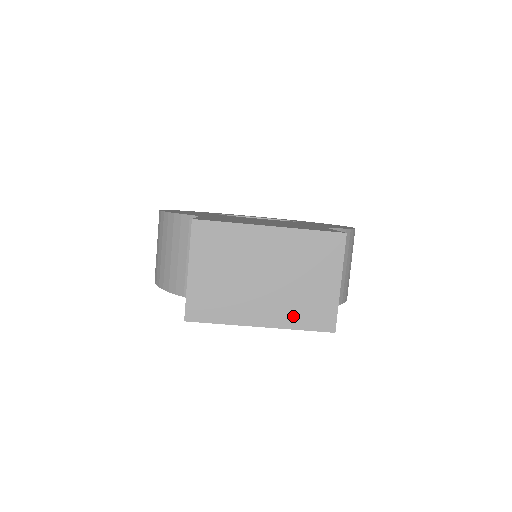
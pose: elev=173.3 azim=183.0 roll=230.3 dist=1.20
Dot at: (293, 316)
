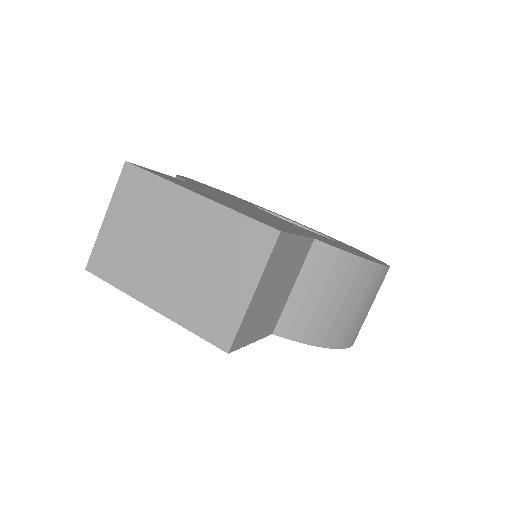
Dot at: (188, 311)
